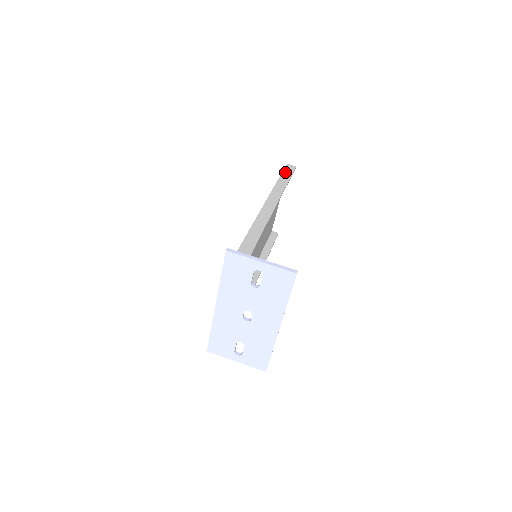
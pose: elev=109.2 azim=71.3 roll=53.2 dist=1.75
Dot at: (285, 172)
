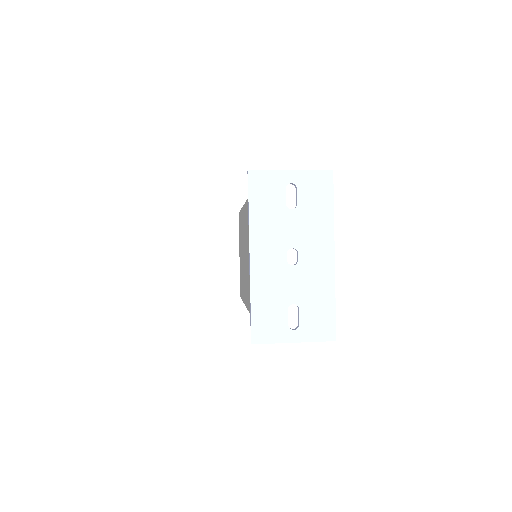
Dot at: occluded
